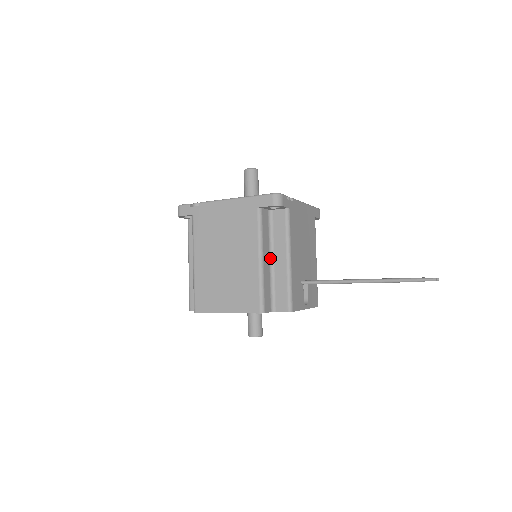
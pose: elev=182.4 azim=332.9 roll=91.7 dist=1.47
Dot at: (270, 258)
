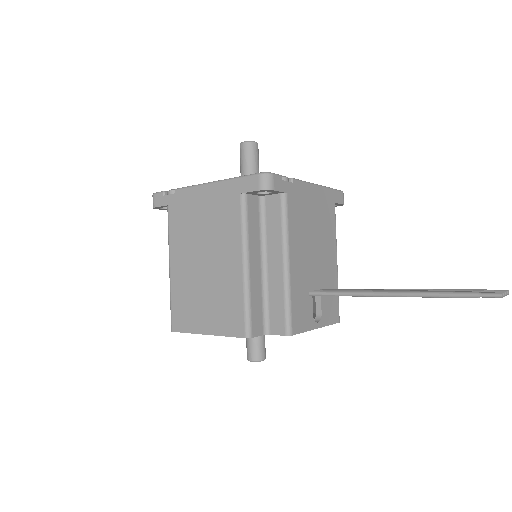
Dot at: (262, 261)
